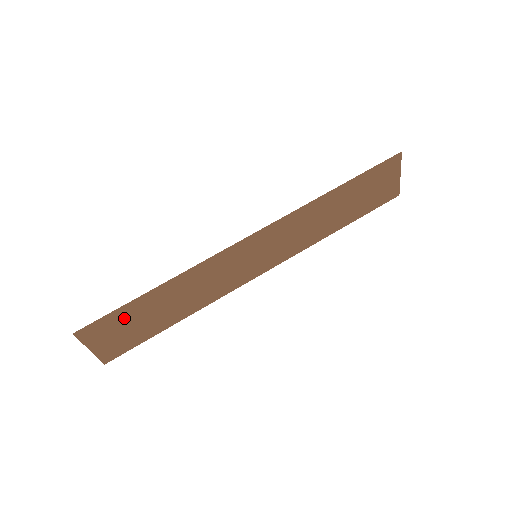
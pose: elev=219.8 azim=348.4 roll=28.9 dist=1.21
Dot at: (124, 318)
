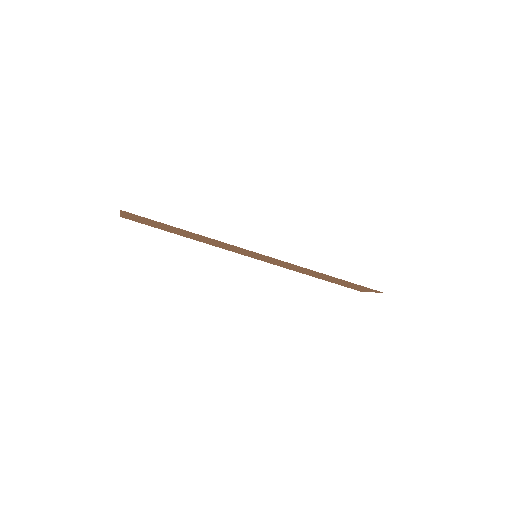
Dot at: (155, 222)
